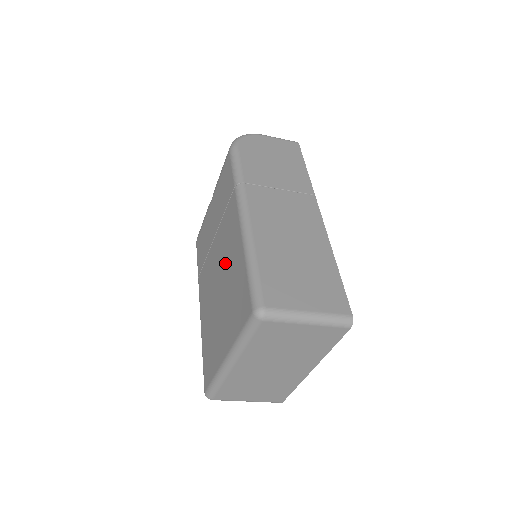
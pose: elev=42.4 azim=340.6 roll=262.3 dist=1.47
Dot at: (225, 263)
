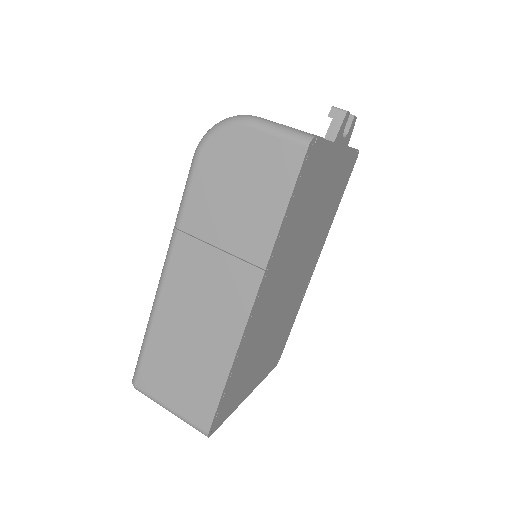
Dot at: occluded
